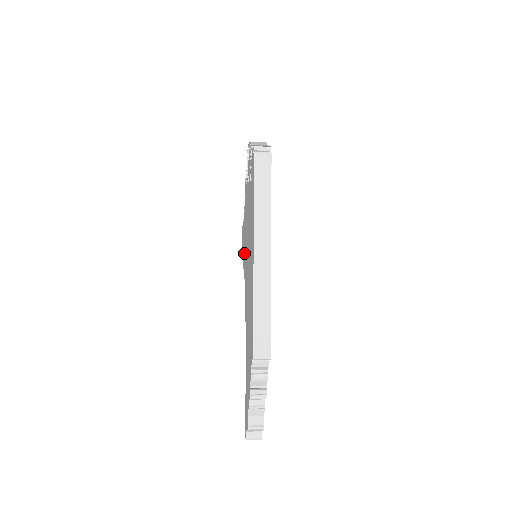
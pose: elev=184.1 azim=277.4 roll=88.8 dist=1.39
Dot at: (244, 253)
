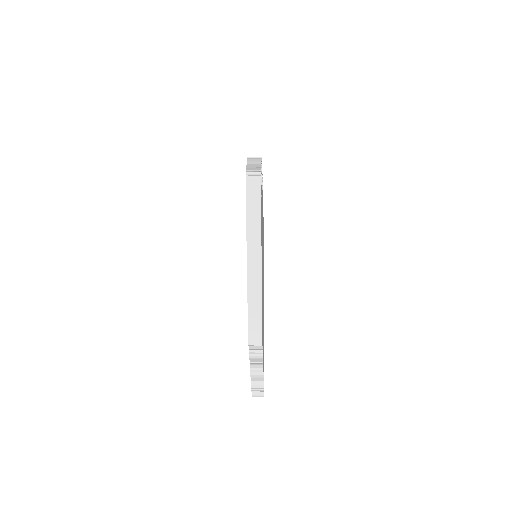
Dot at: occluded
